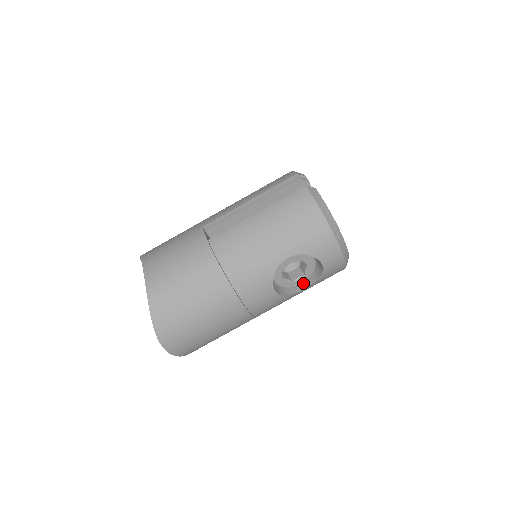
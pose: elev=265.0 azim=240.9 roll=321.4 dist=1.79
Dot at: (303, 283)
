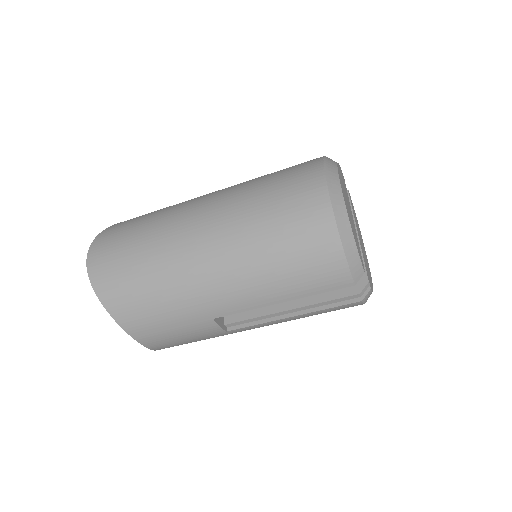
Dot at: occluded
